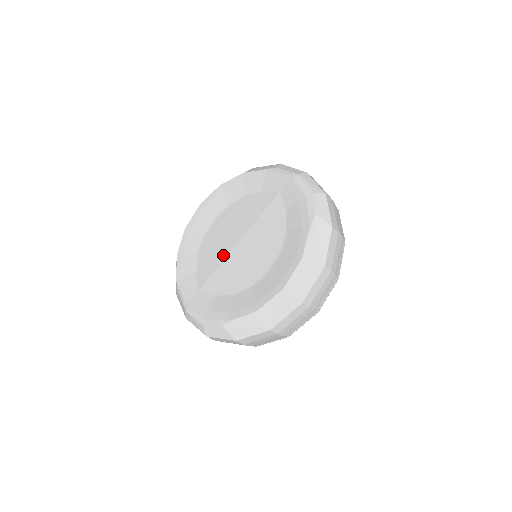
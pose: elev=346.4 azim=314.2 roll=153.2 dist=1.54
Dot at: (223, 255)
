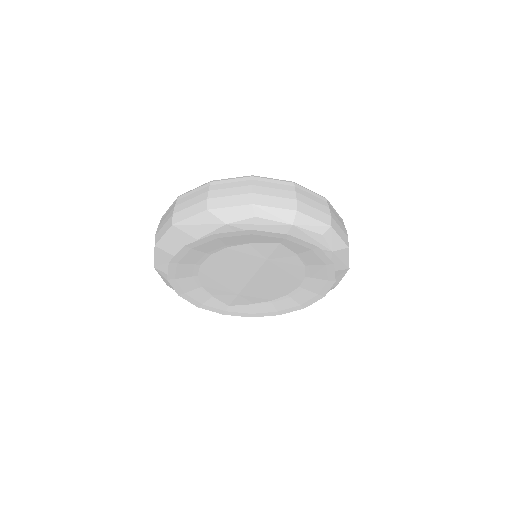
Dot at: (239, 287)
